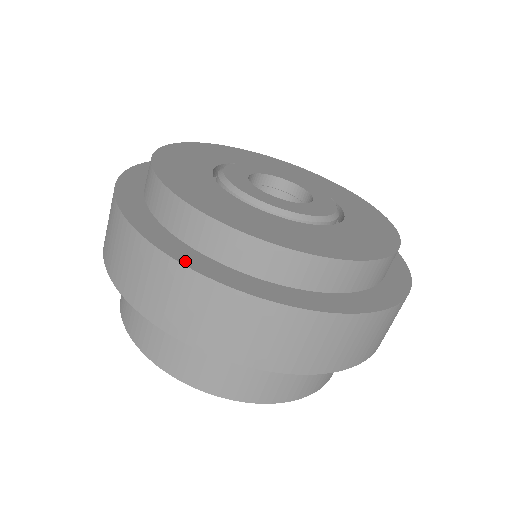
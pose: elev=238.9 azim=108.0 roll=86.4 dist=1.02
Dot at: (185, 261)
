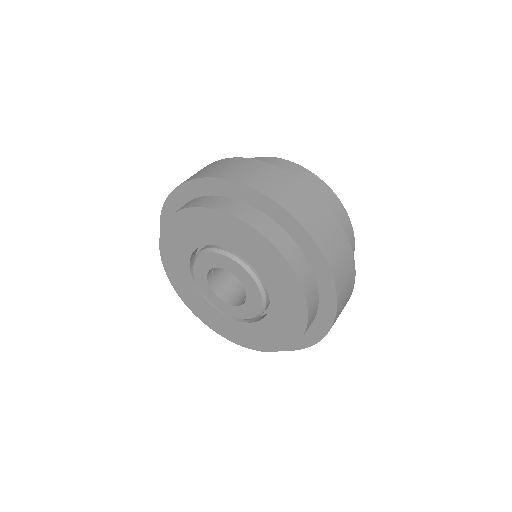
Dot at: occluded
